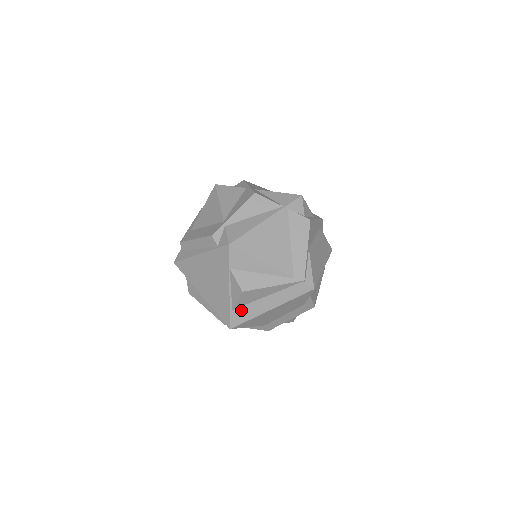
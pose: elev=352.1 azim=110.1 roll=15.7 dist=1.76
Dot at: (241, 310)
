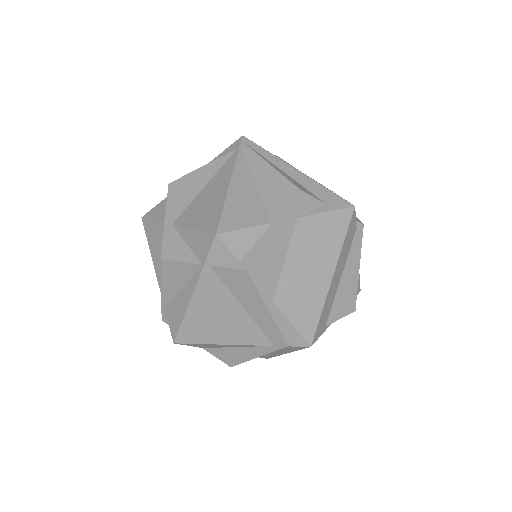
Dot at: occluded
